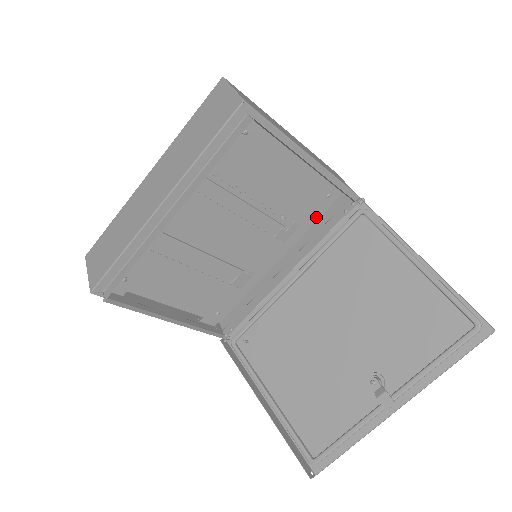
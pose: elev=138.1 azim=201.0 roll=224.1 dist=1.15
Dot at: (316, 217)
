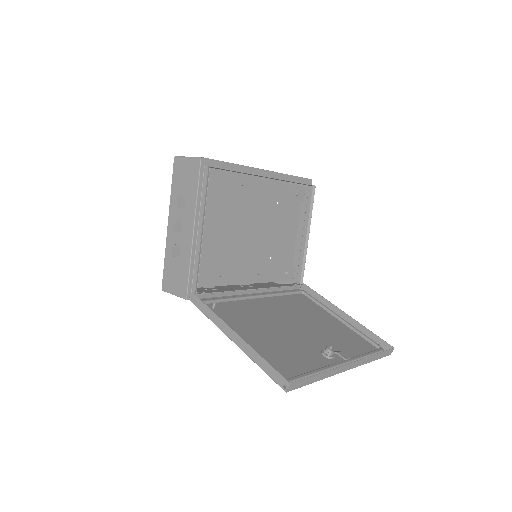
Dot at: (276, 279)
